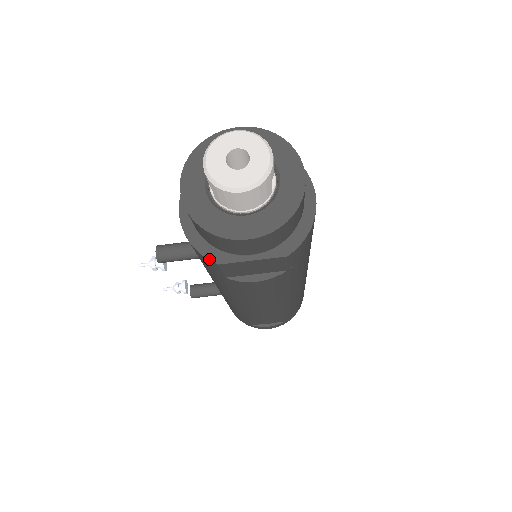
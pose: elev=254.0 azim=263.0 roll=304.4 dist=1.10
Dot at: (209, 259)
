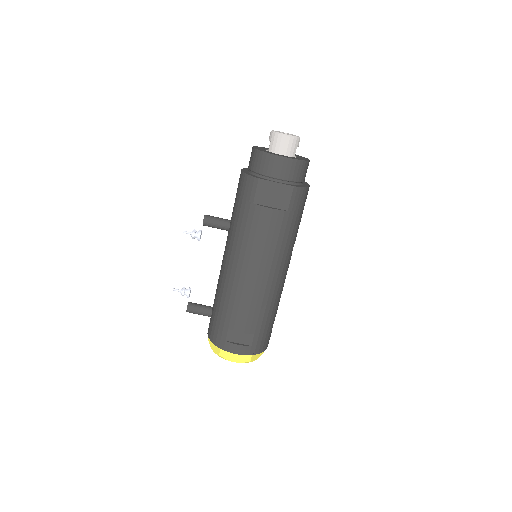
Dot at: (254, 177)
